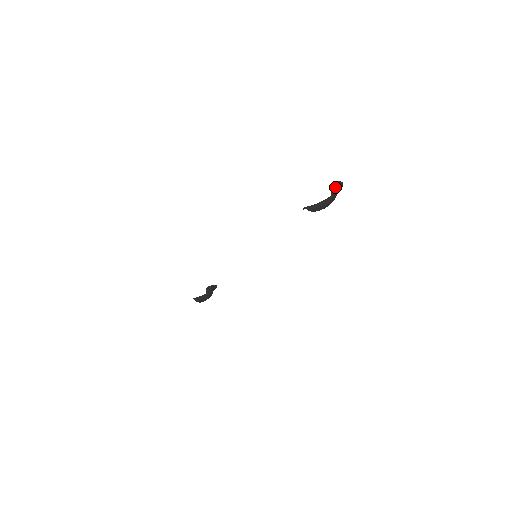
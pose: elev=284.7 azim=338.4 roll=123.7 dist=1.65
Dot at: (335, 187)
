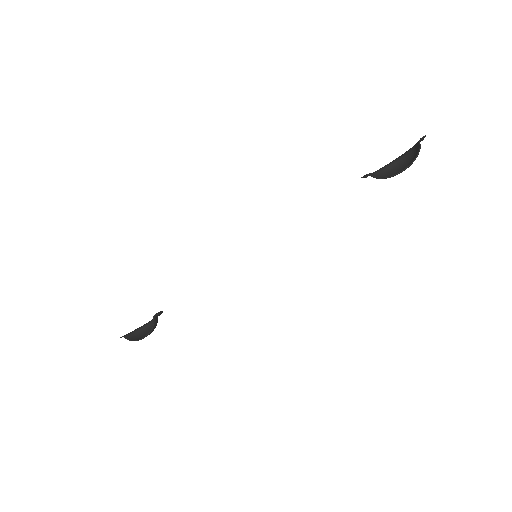
Dot at: (418, 144)
